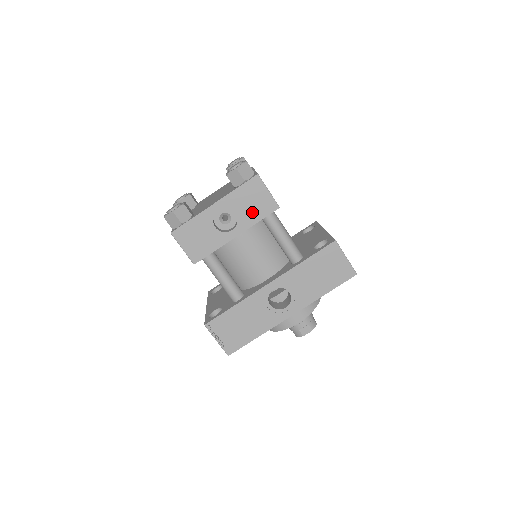
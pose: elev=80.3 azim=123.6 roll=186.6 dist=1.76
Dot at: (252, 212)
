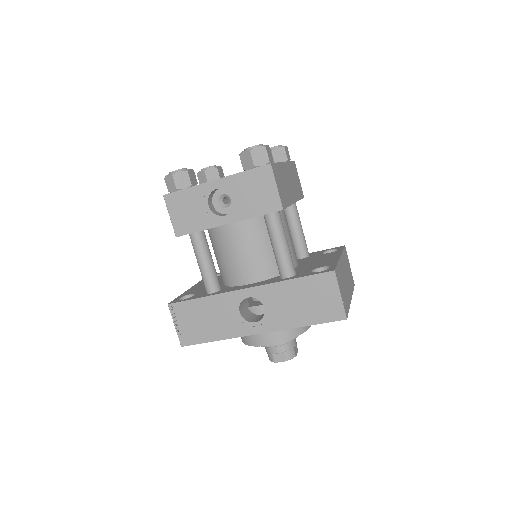
Dot at: (251, 204)
